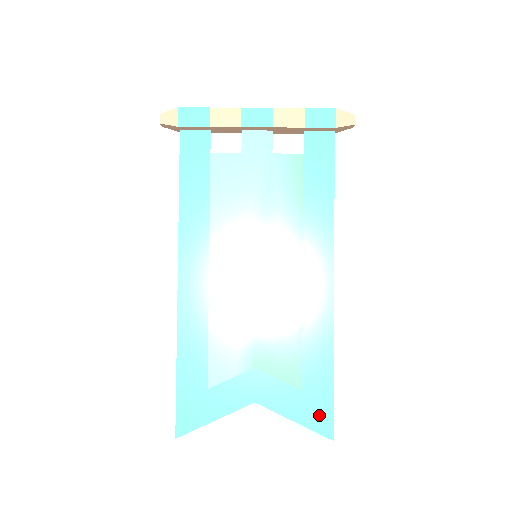
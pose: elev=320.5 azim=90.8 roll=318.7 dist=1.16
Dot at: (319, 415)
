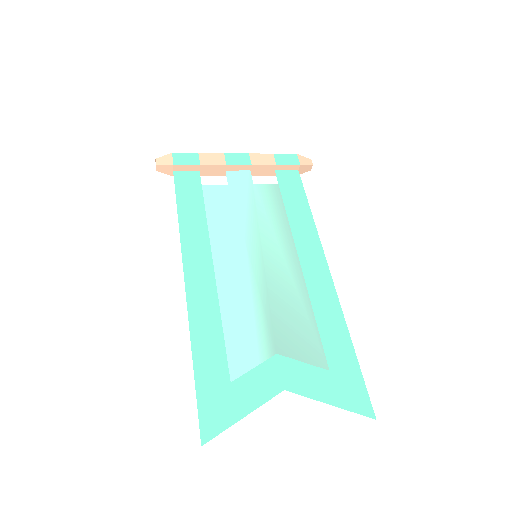
Dot at: (353, 394)
